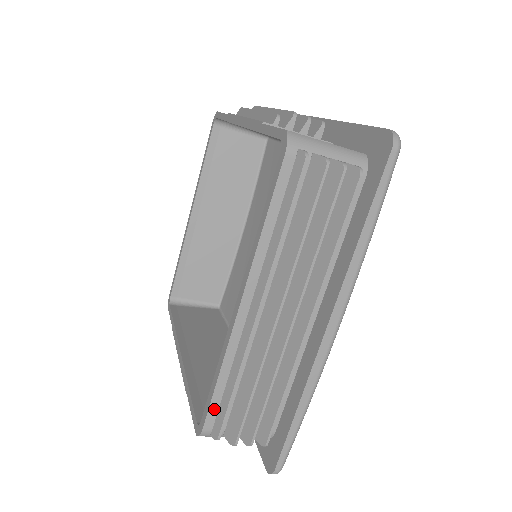
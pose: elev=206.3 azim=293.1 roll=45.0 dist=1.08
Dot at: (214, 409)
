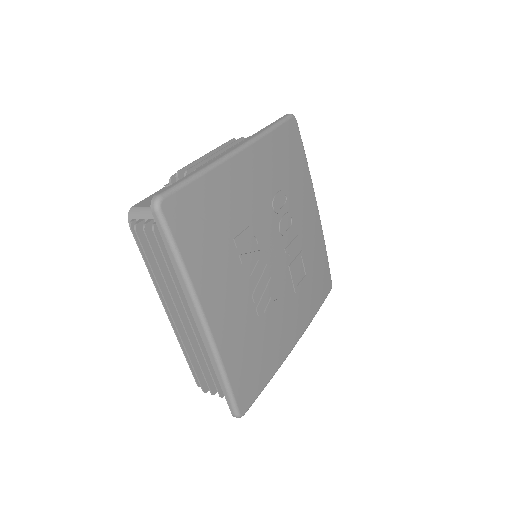
Dot at: occluded
